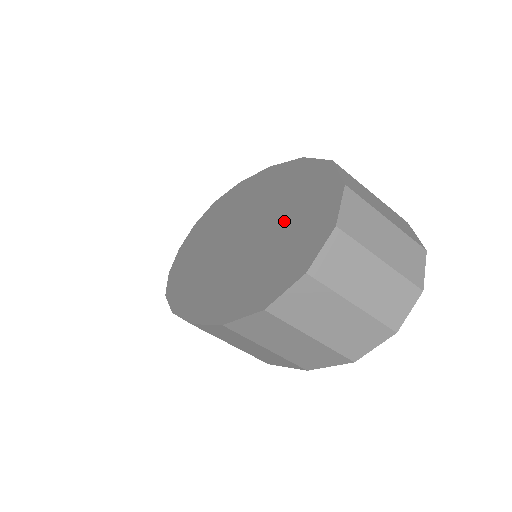
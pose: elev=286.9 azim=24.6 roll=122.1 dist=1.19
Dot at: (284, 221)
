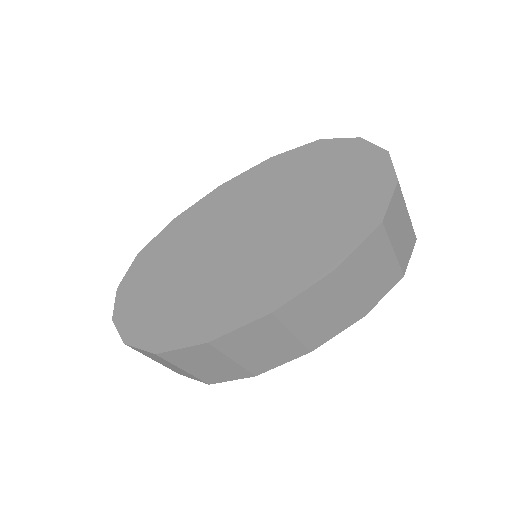
Dot at: (314, 186)
